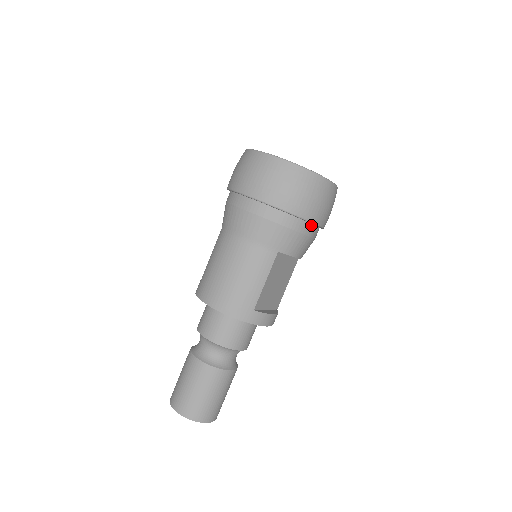
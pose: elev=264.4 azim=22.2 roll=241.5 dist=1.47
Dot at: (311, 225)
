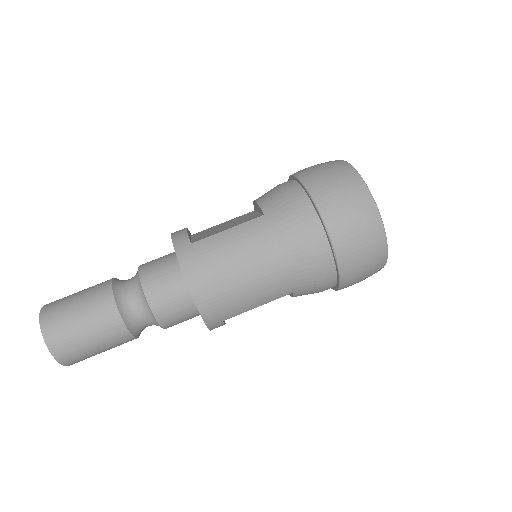
Dot at: occluded
